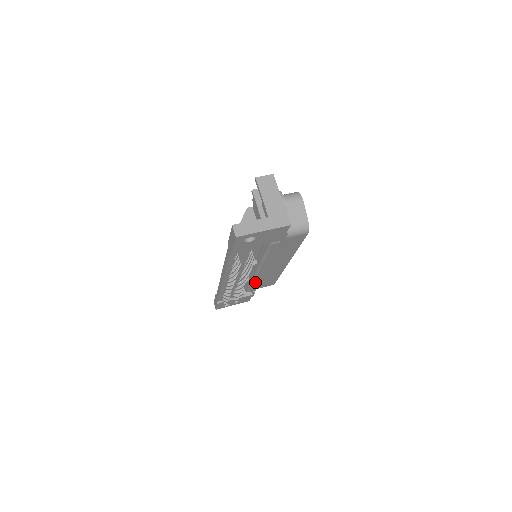
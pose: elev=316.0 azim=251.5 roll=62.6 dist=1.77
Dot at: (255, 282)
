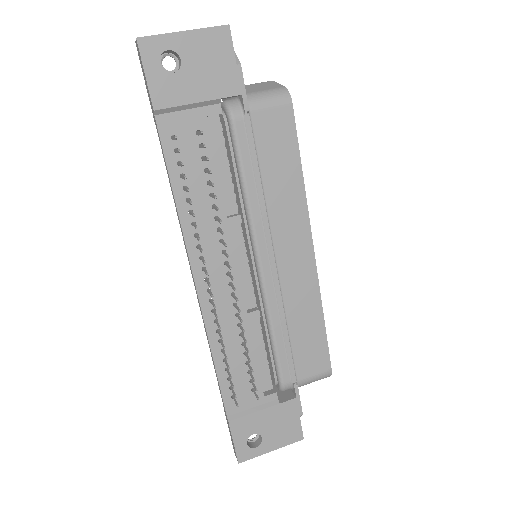
Dot at: (276, 326)
